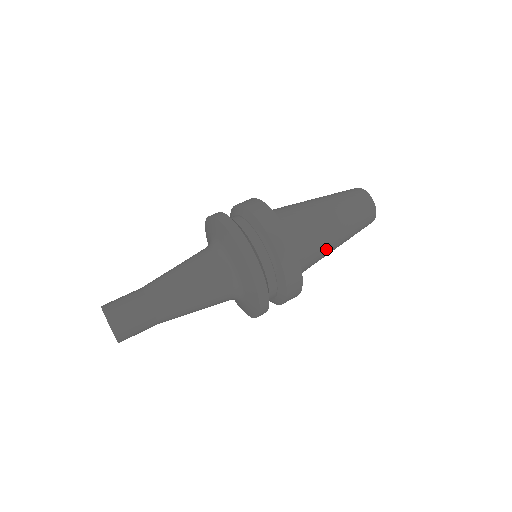
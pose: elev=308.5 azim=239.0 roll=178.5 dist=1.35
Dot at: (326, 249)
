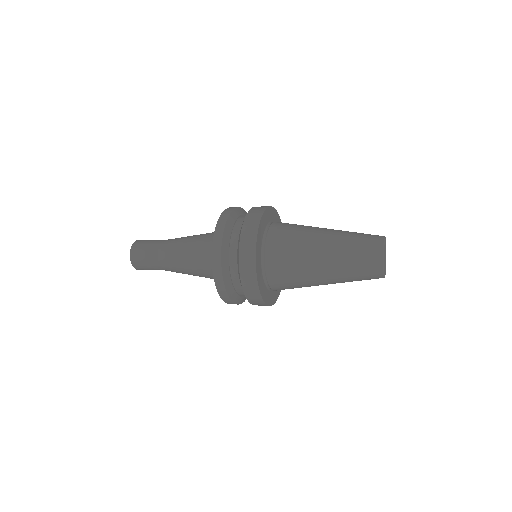
Dot at: (306, 243)
